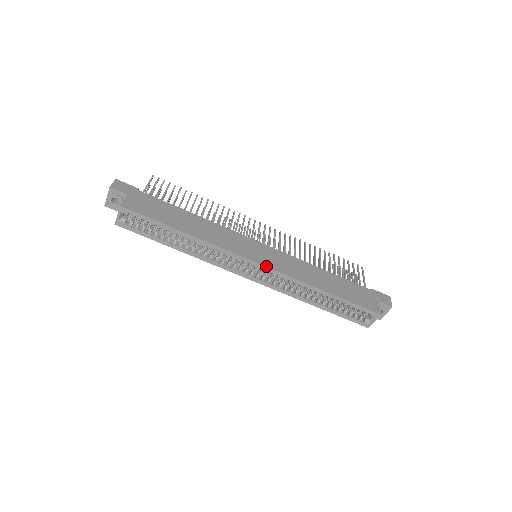
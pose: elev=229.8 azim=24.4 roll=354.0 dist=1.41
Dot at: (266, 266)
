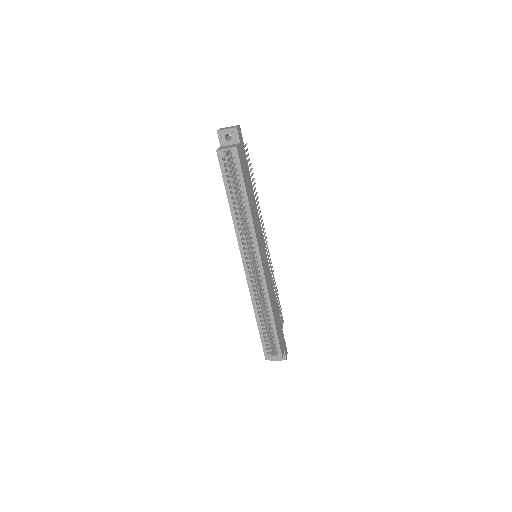
Dot at: (264, 269)
